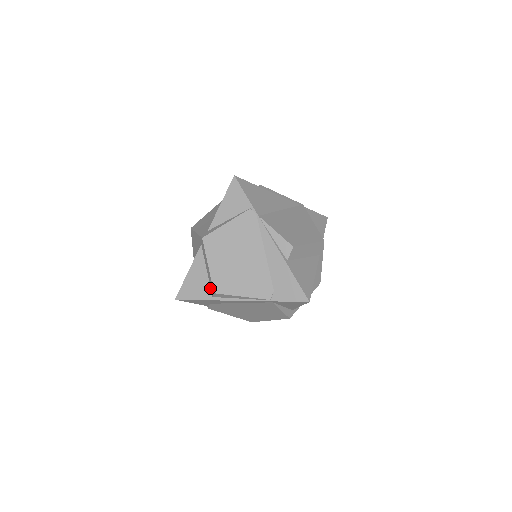
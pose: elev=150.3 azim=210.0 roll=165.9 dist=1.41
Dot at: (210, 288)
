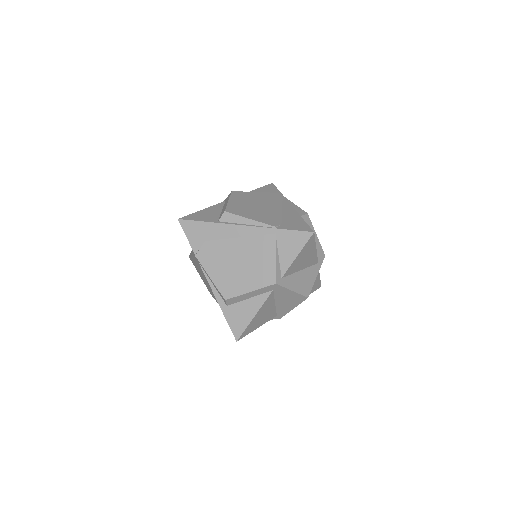
Dot at: (219, 217)
